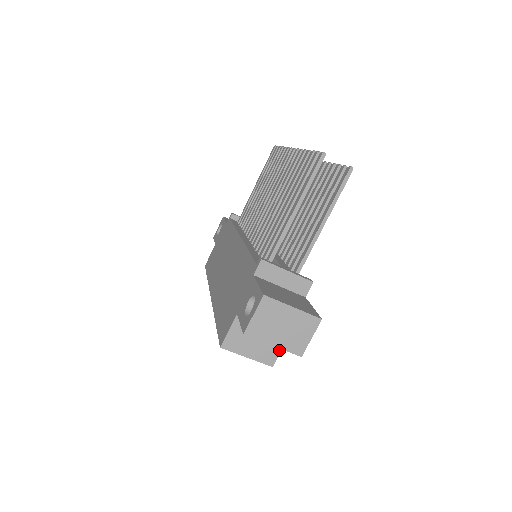
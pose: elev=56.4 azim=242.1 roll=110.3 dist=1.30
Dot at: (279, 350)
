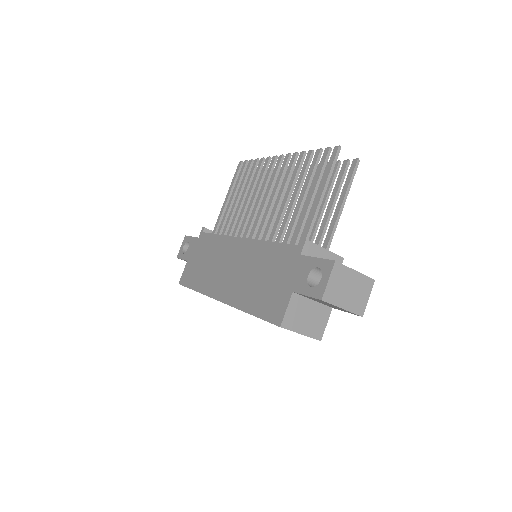
Dot at: (325, 324)
